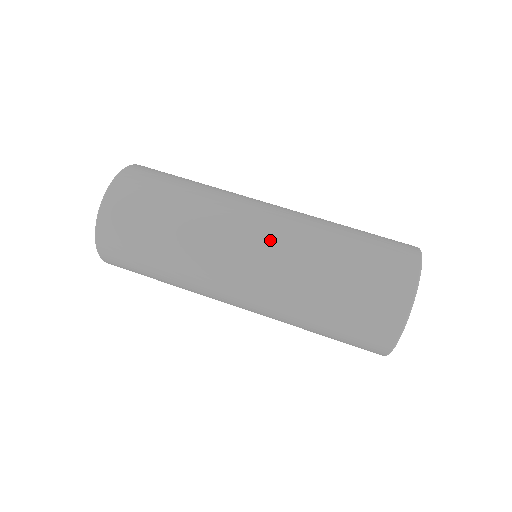
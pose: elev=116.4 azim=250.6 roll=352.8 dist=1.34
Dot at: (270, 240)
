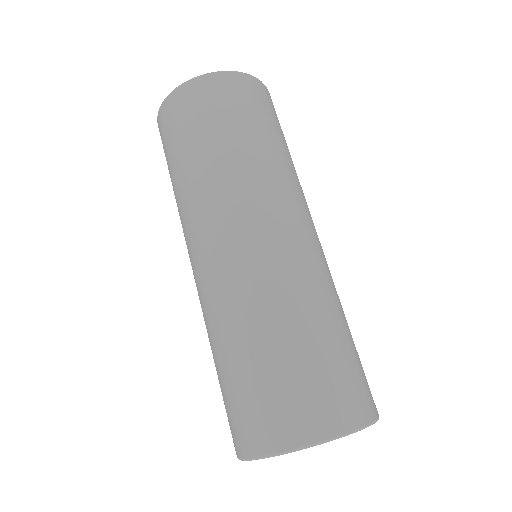
Dot at: (271, 249)
